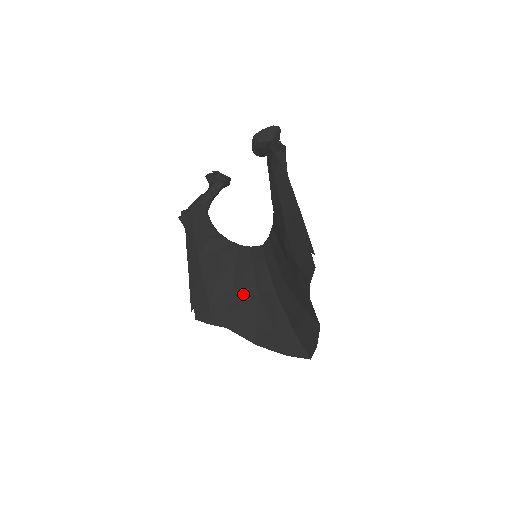
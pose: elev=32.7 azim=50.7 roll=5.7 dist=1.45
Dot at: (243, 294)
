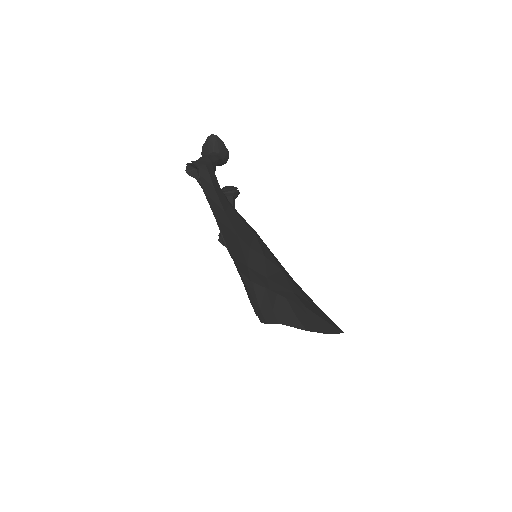
Dot at: occluded
